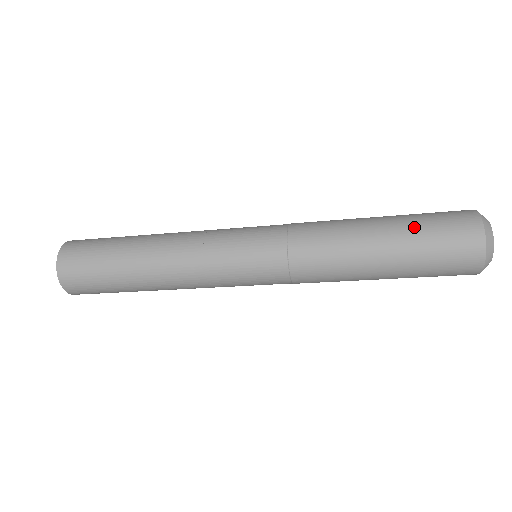
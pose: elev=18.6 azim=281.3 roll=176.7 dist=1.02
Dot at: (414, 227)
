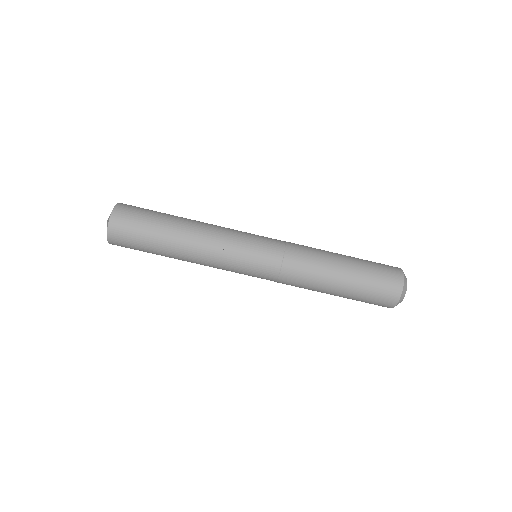
Dot at: (362, 259)
